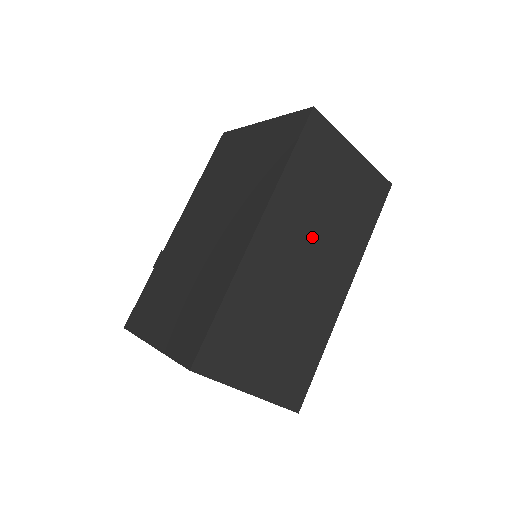
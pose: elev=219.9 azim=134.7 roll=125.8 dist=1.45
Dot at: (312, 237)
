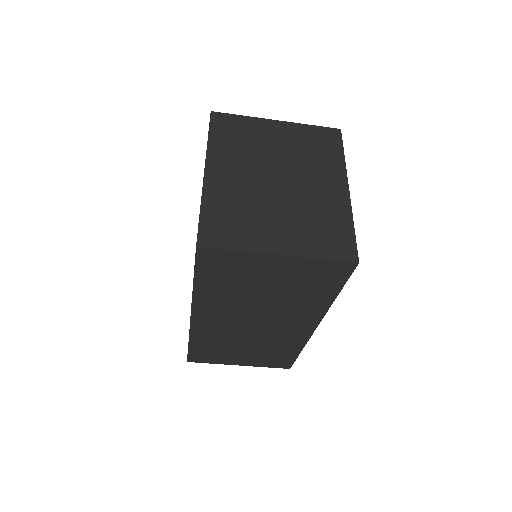
Dot at: (253, 311)
